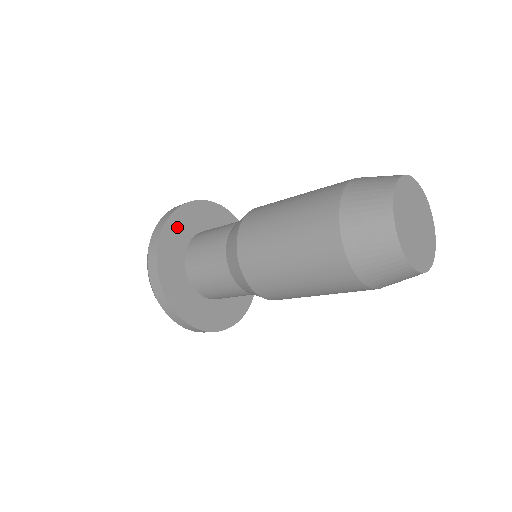
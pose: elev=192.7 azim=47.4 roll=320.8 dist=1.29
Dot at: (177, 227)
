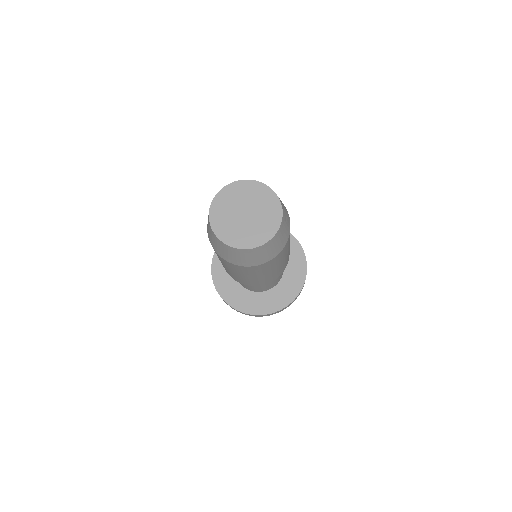
Dot at: occluded
